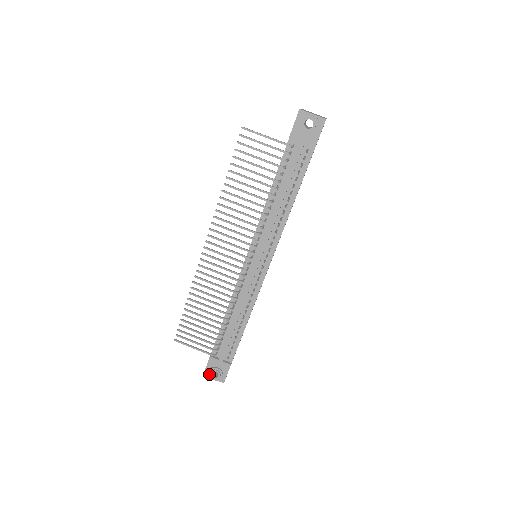
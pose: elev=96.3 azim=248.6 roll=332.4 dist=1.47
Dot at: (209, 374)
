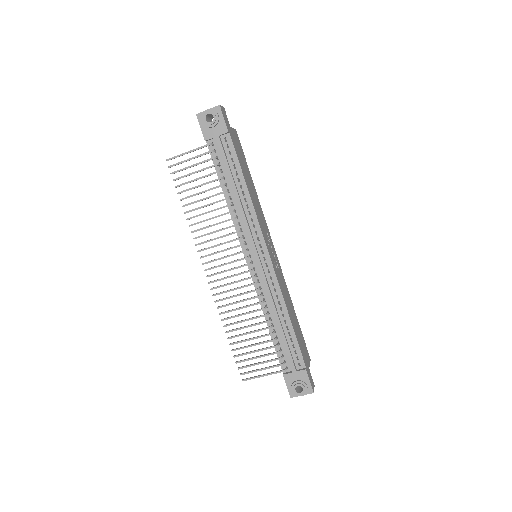
Dot at: (294, 393)
